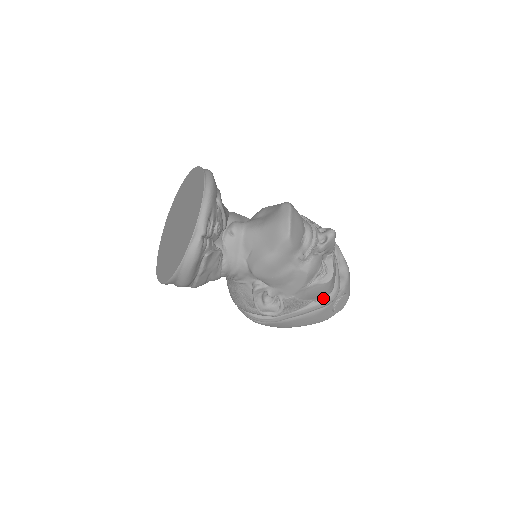
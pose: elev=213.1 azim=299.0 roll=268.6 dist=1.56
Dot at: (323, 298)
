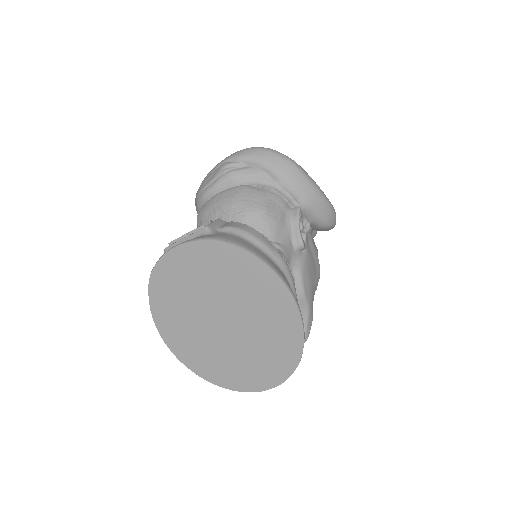
Dot at: occluded
